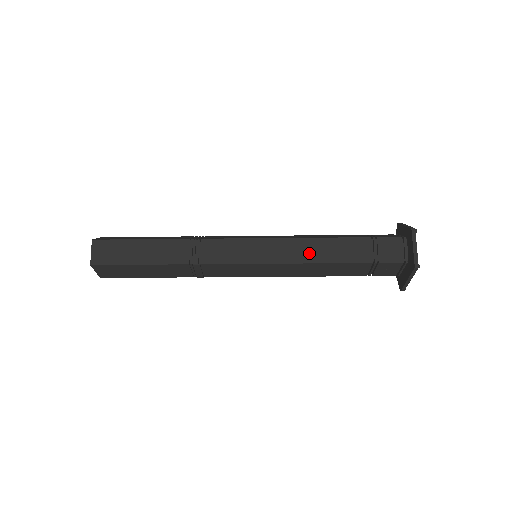
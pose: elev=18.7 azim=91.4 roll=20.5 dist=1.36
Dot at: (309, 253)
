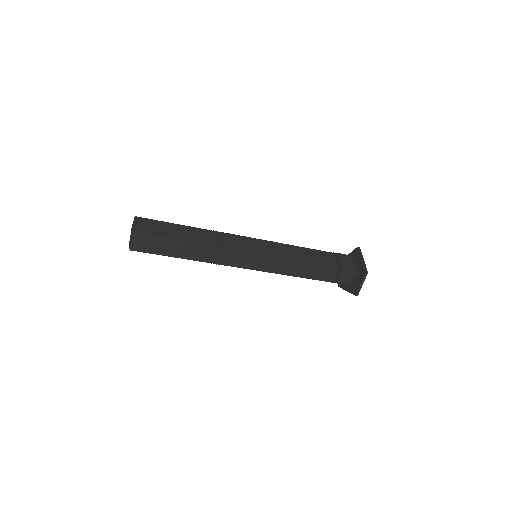
Dot at: (295, 270)
